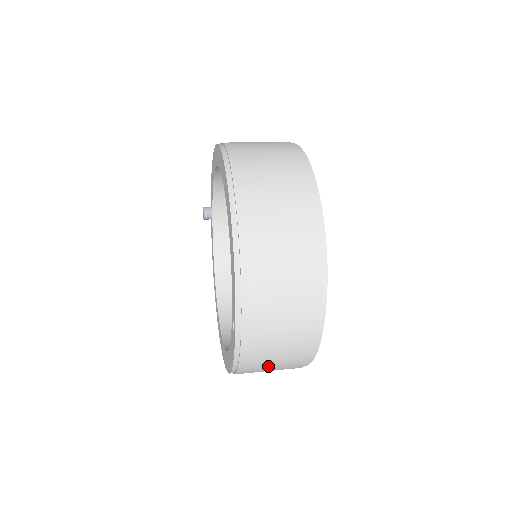
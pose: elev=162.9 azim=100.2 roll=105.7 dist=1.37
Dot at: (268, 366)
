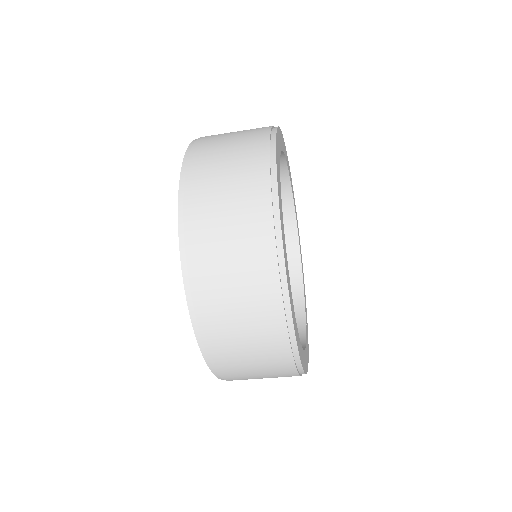
Dot at: (221, 183)
